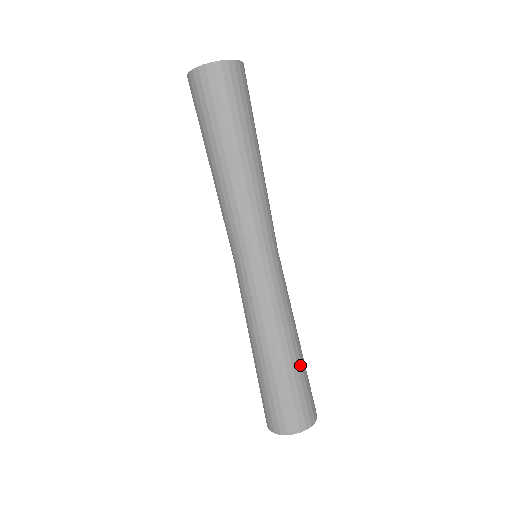
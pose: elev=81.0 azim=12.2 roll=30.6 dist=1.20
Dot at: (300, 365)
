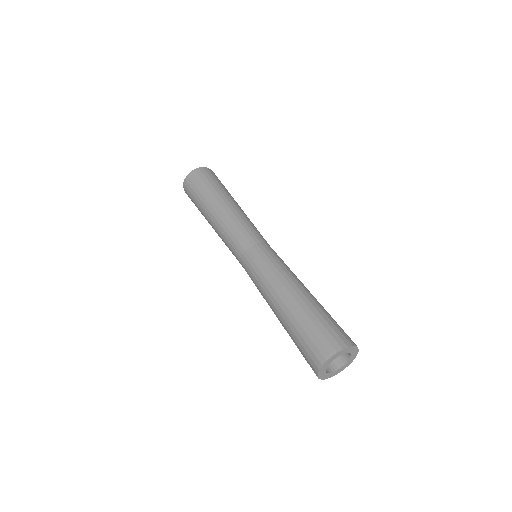
Dot at: (315, 304)
